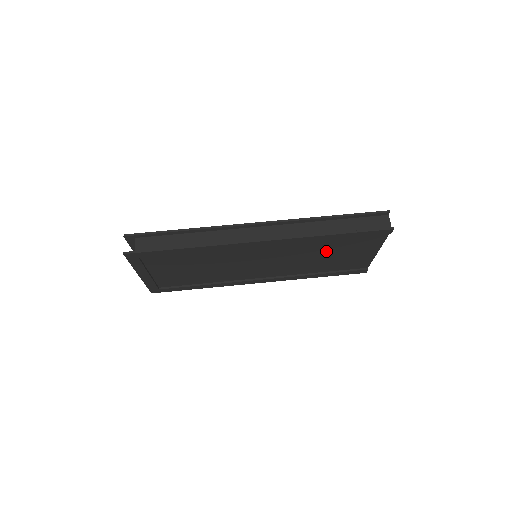
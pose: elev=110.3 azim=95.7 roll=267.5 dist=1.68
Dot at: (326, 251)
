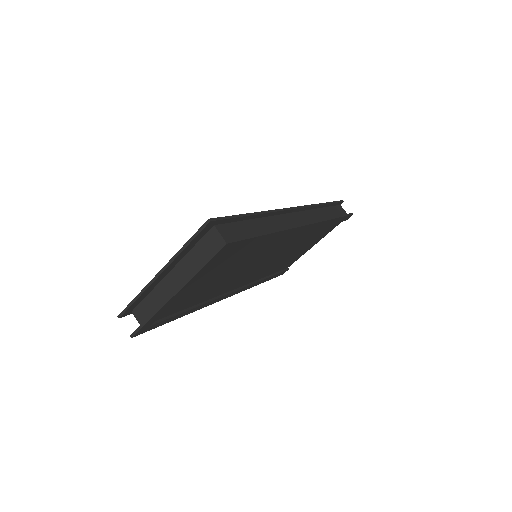
Dot at: (303, 243)
